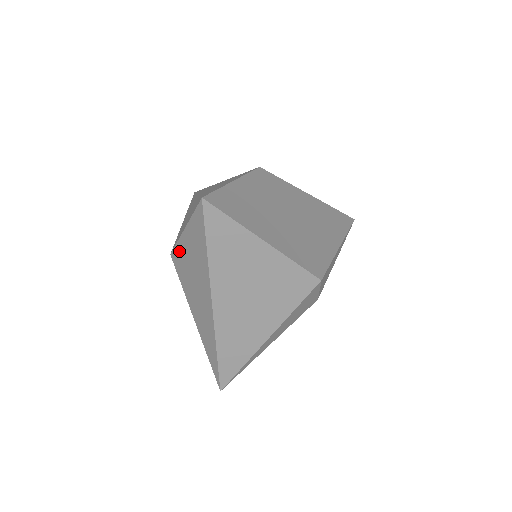
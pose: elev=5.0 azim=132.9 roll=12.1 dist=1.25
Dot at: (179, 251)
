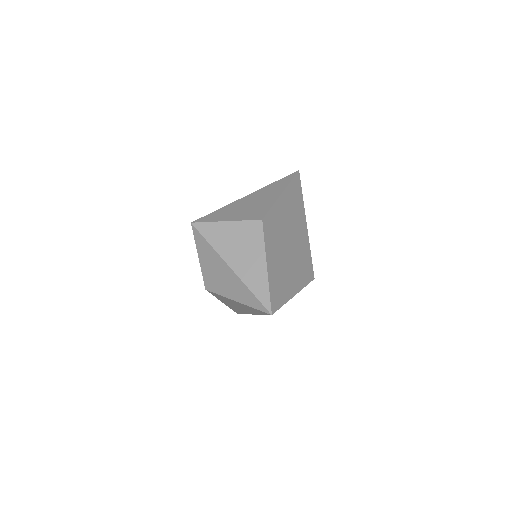
Dot at: occluded
